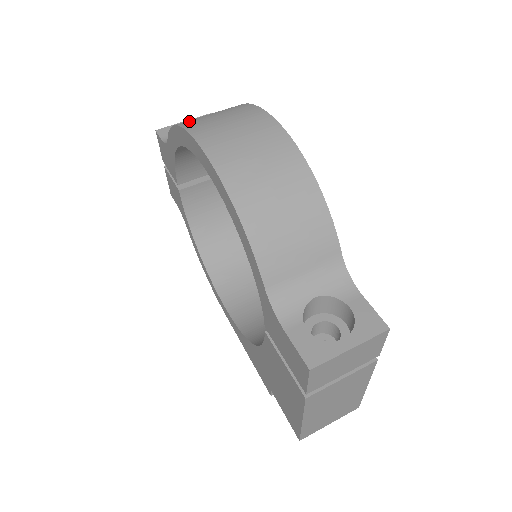
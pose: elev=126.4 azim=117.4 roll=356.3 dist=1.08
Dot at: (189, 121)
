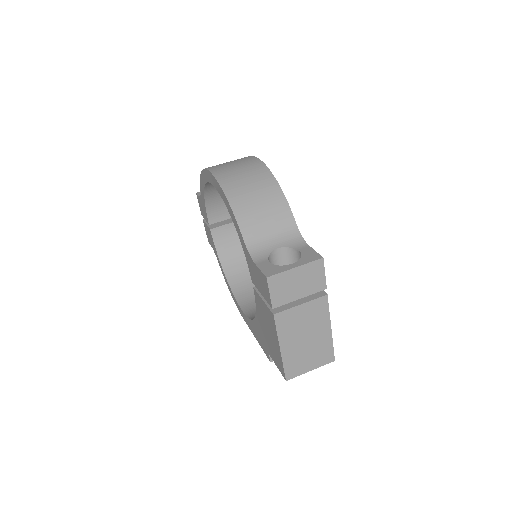
Dot at: occluded
